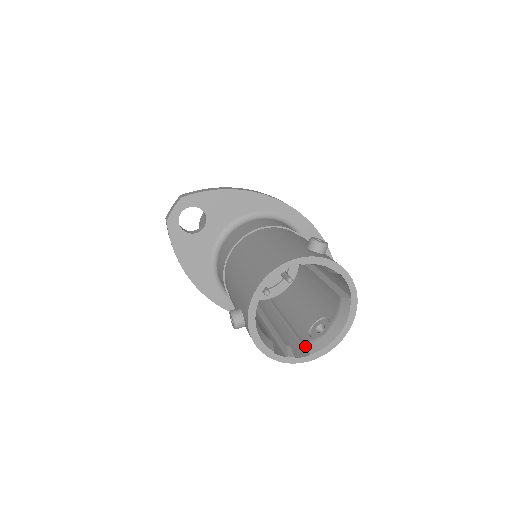
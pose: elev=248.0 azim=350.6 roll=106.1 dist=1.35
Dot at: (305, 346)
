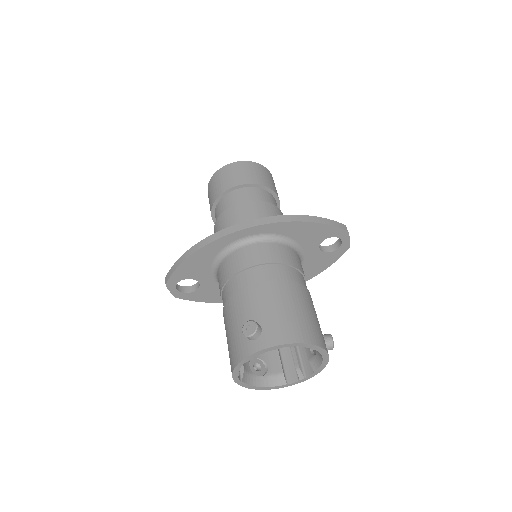
Dot at: (310, 362)
